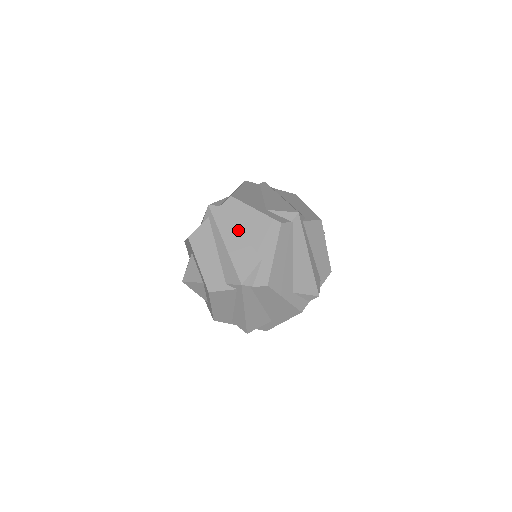
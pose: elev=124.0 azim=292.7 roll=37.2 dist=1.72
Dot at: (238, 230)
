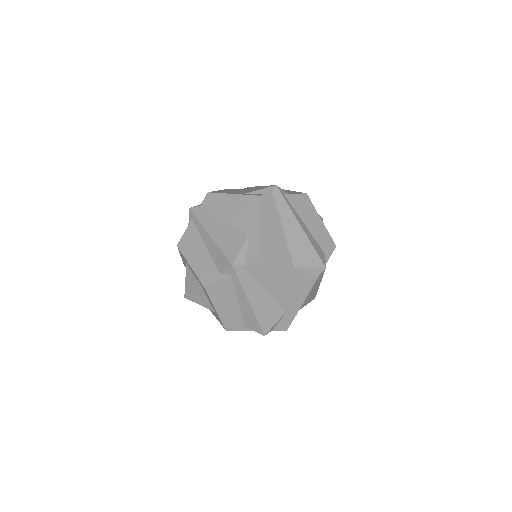
Dot at: (220, 219)
